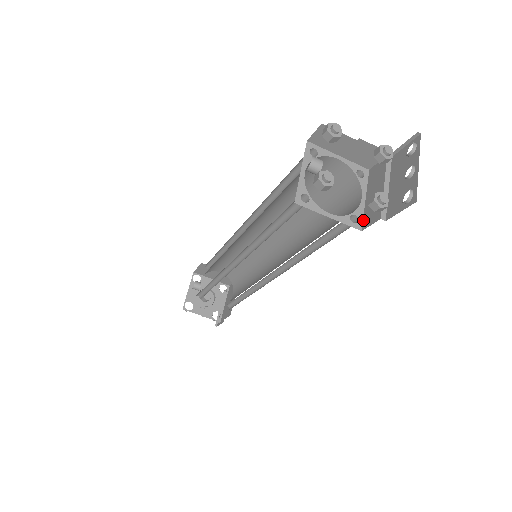
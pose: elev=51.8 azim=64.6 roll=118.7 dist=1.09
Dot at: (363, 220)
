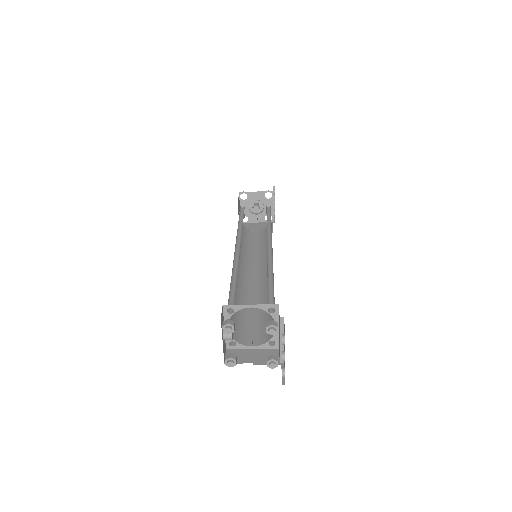
Dot at: occluded
